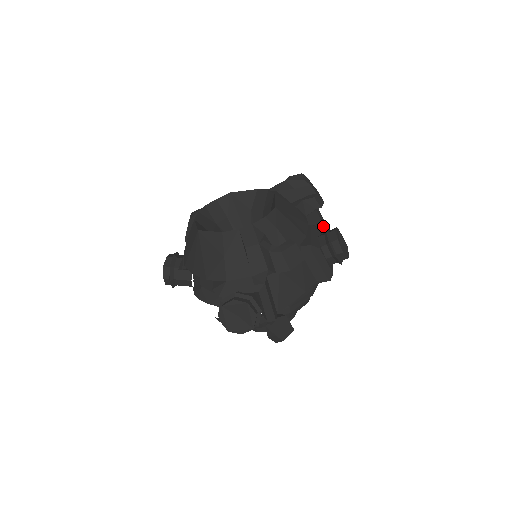
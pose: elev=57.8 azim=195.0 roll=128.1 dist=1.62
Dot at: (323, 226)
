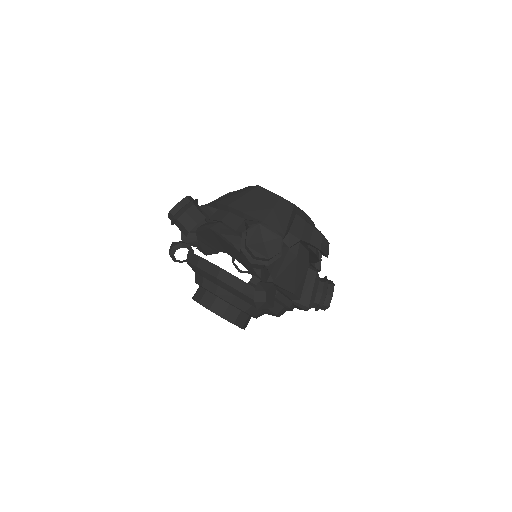
Dot at: occluded
